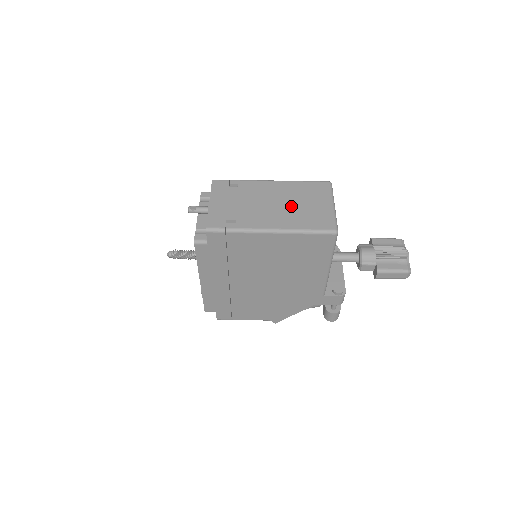
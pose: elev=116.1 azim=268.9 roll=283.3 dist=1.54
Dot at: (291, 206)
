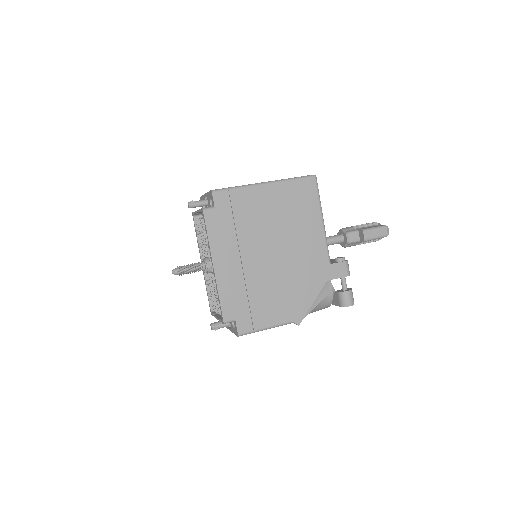
Dot at: occluded
